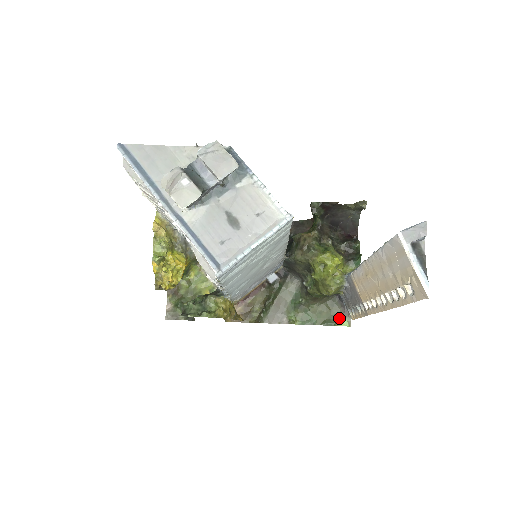
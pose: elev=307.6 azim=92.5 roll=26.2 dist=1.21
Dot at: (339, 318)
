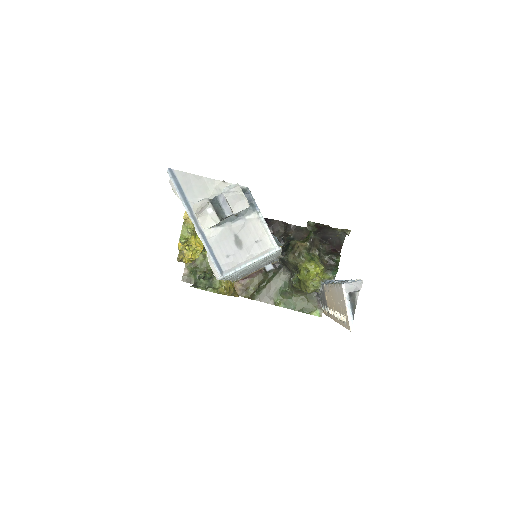
Dot at: (313, 309)
